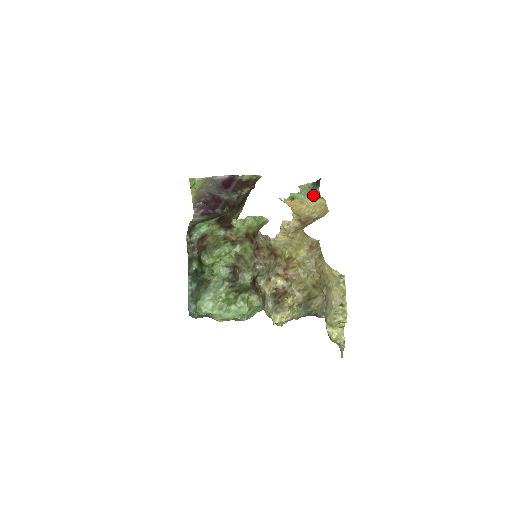
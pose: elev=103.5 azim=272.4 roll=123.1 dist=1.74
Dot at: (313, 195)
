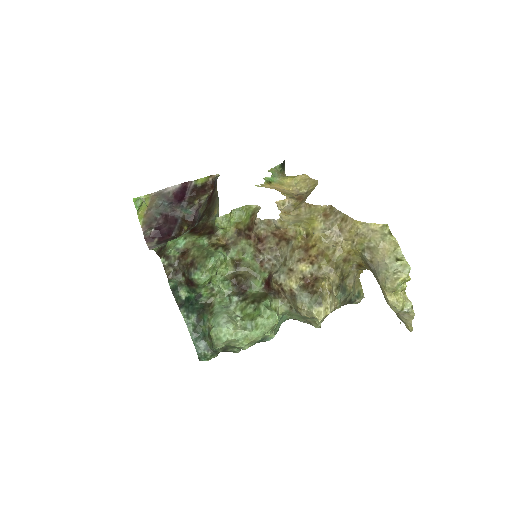
Dot at: (287, 176)
